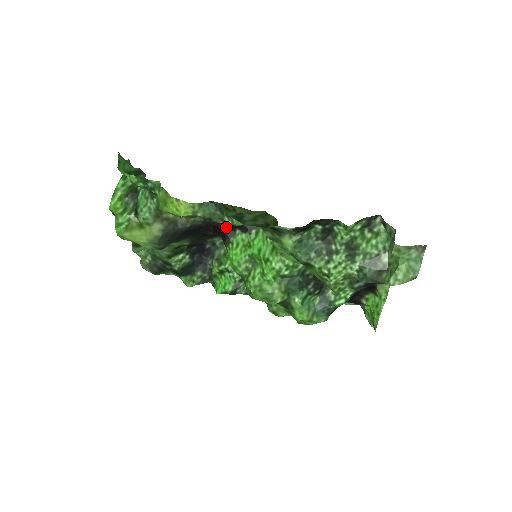
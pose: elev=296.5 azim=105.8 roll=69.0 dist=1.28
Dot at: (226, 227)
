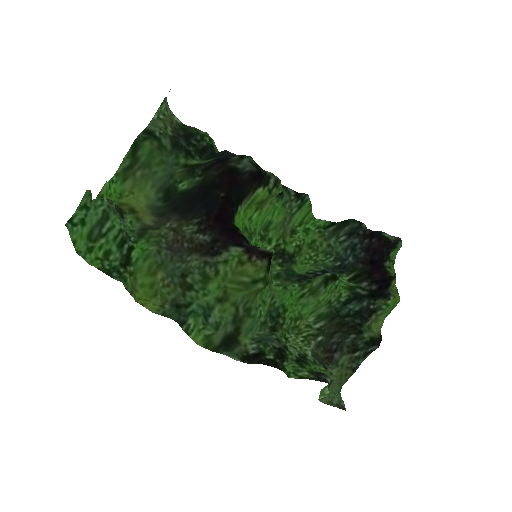
Dot at: (228, 226)
